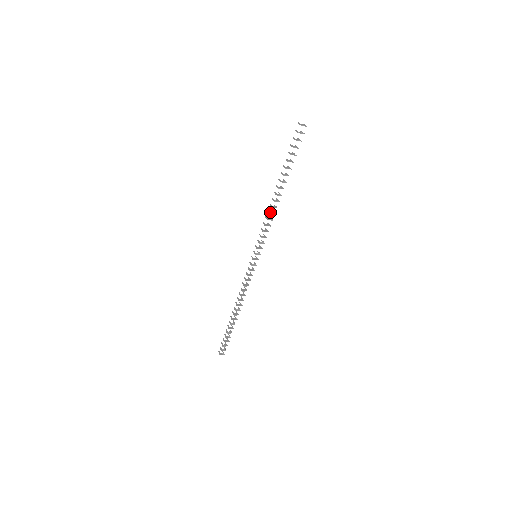
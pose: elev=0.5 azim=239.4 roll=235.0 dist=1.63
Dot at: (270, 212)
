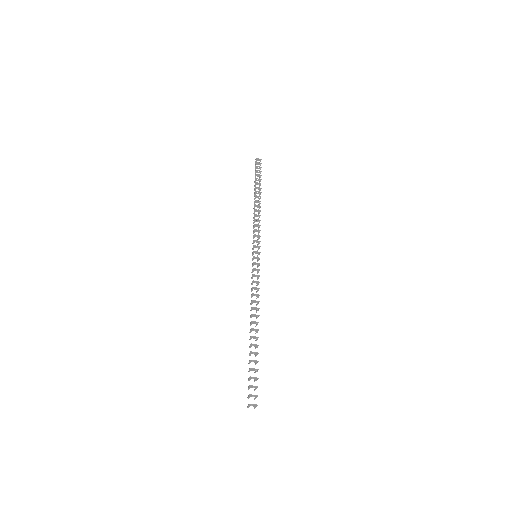
Dot at: (255, 216)
